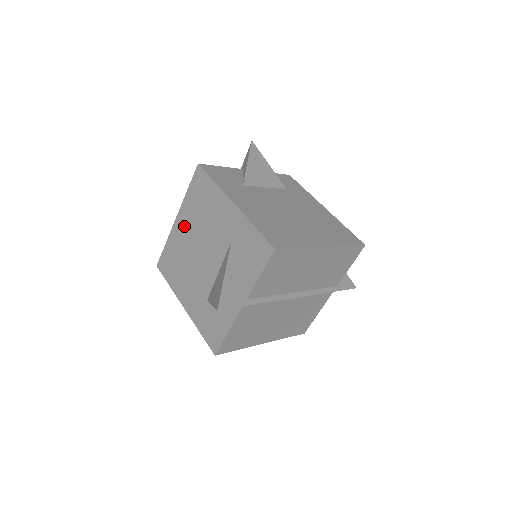
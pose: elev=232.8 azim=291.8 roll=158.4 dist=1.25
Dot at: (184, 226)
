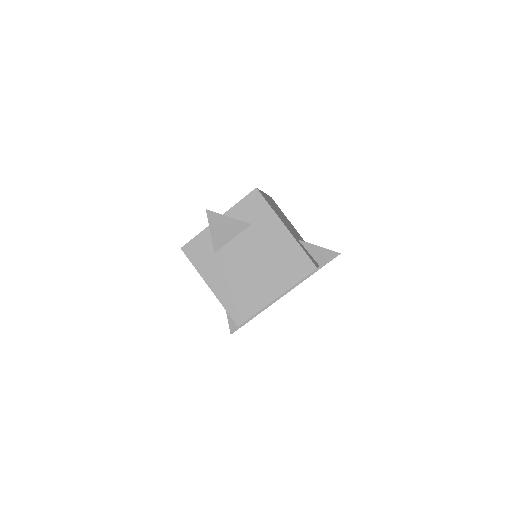
Dot at: occluded
